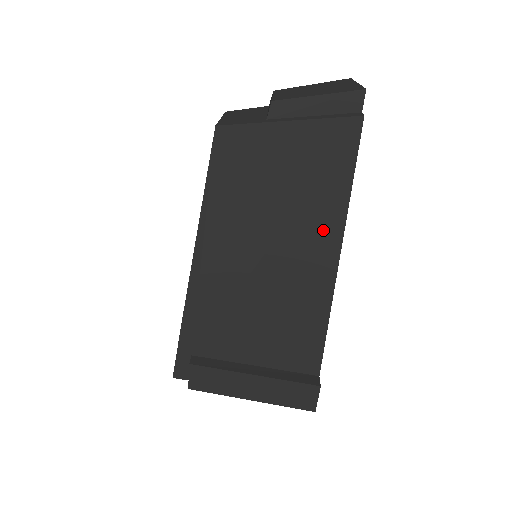
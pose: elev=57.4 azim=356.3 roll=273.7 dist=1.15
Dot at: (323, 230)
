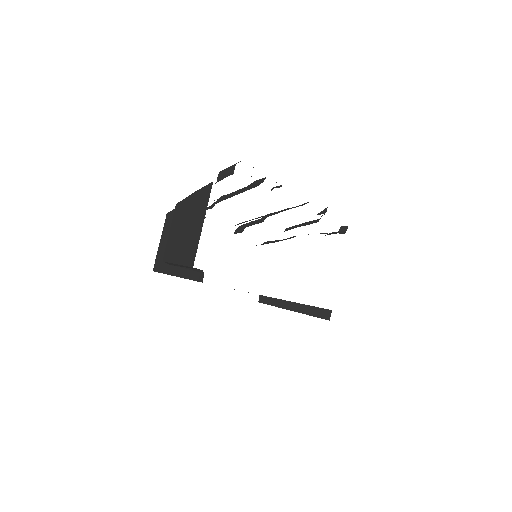
Dot at: occluded
